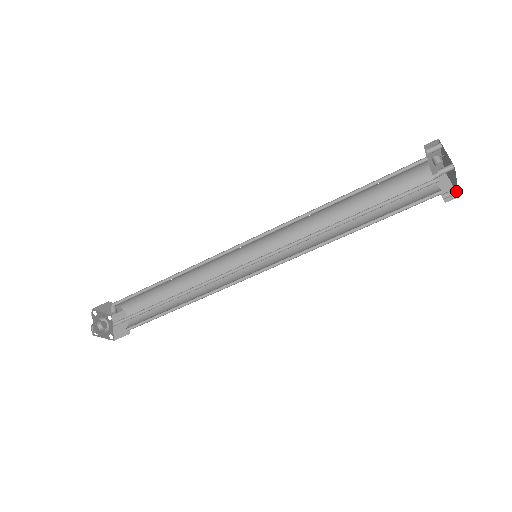
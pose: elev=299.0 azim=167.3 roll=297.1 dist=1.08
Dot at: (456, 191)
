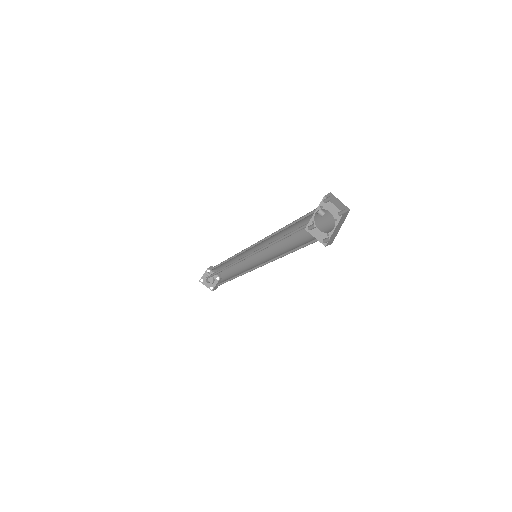
Dot at: occluded
